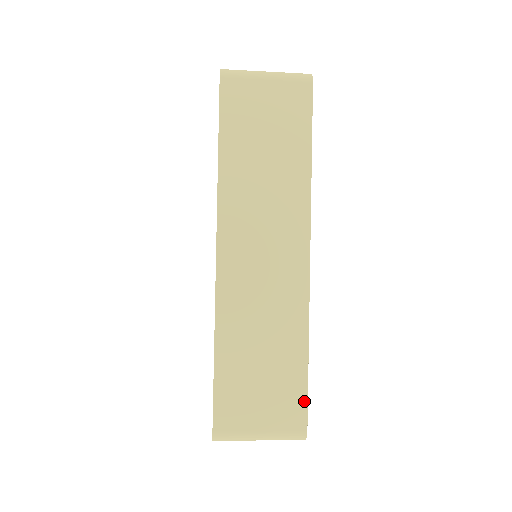
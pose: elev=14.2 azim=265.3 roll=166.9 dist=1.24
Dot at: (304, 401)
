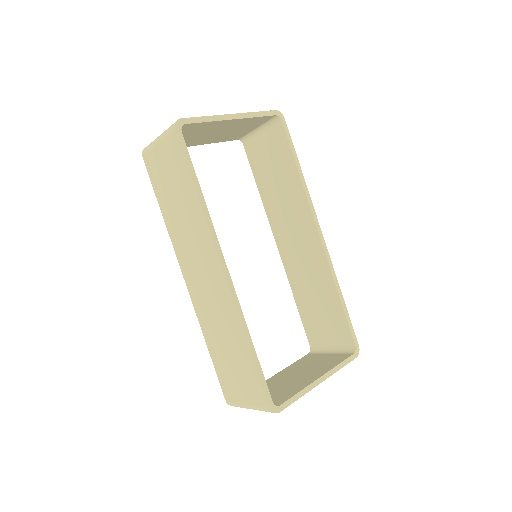
Dot at: (260, 384)
